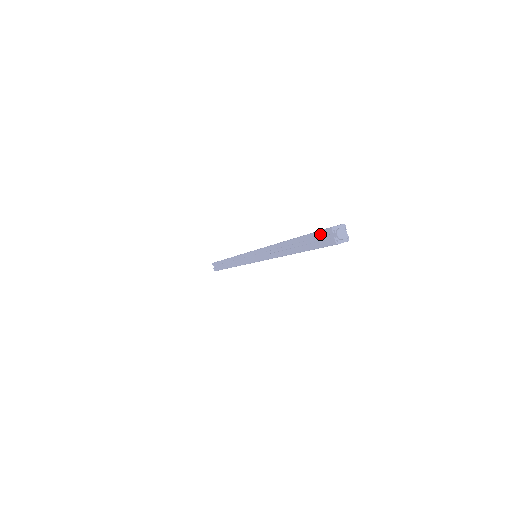
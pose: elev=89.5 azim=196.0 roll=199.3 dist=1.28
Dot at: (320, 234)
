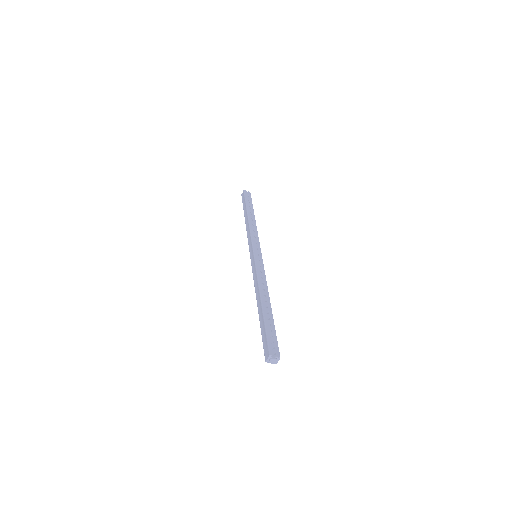
Dot at: (265, 350)
